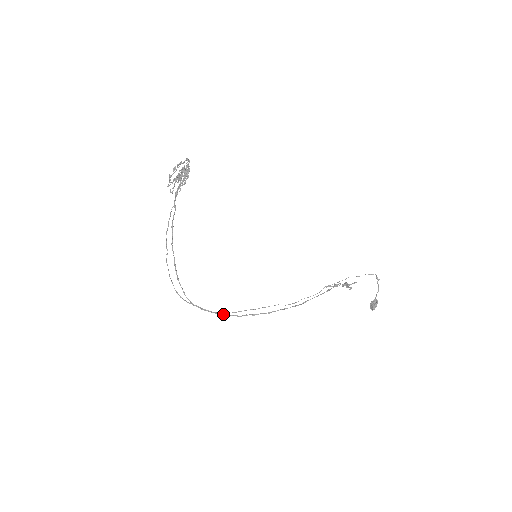
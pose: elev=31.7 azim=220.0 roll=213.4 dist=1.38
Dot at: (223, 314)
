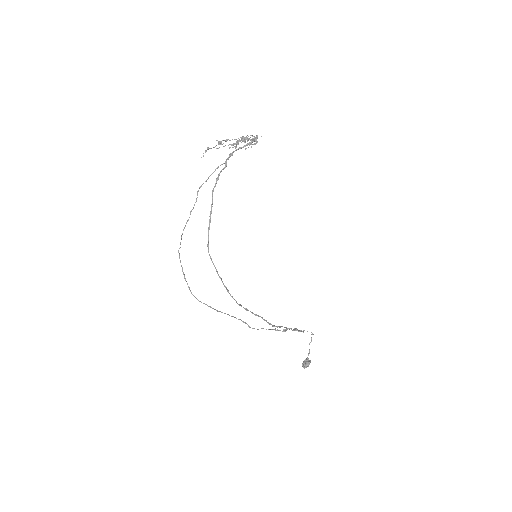
Dot at: (228, 291)
